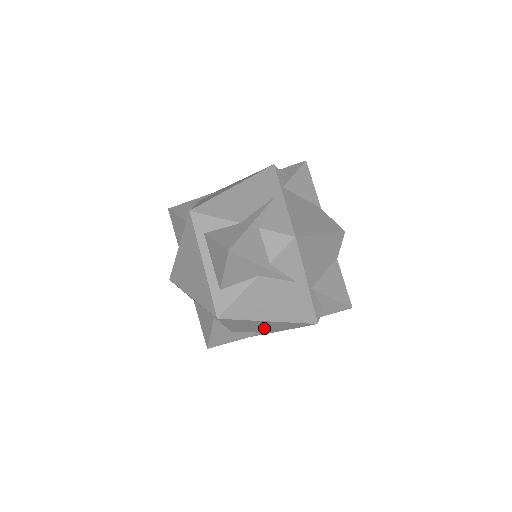
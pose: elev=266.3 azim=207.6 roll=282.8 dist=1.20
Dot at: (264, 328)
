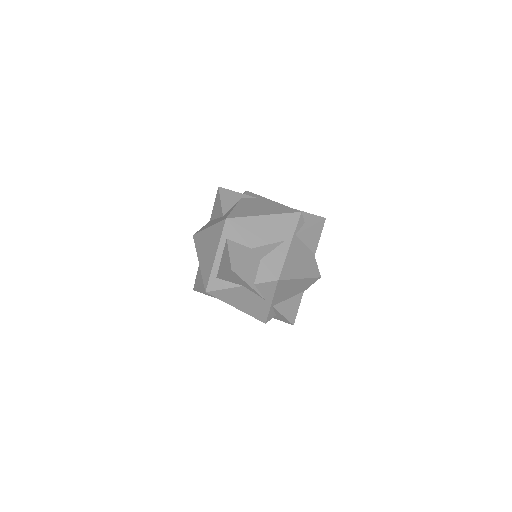
Dot at: occluded
